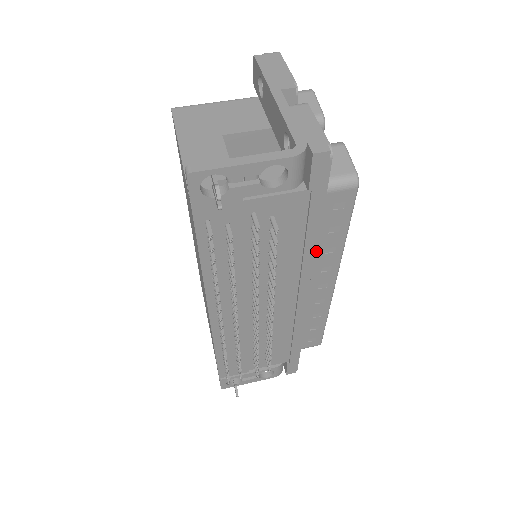
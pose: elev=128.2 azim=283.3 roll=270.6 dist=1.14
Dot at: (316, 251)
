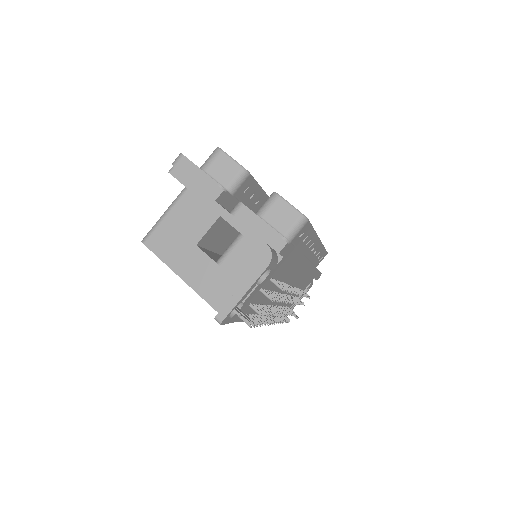
Dot at: (303, 256)
